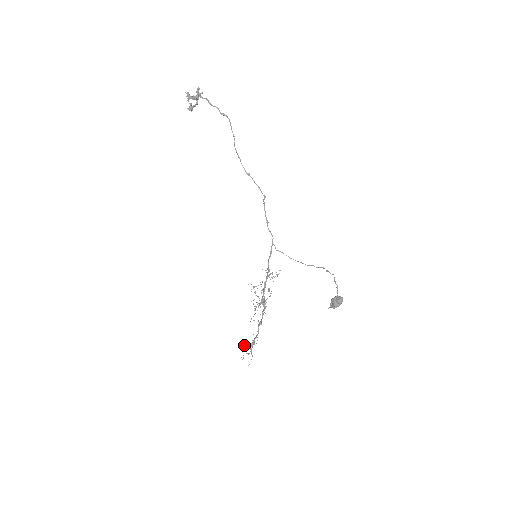
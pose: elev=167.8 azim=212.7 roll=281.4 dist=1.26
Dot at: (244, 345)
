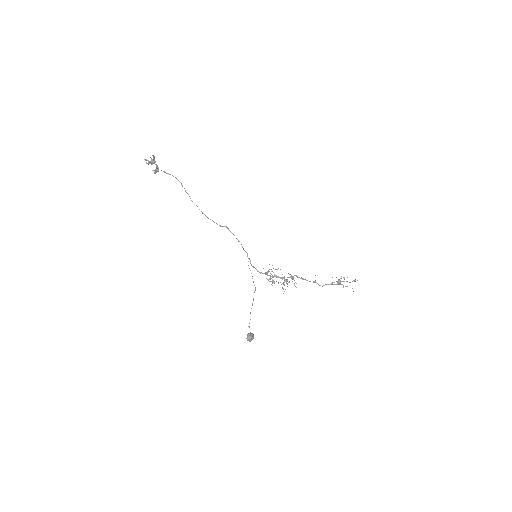
Dot at: occluded
